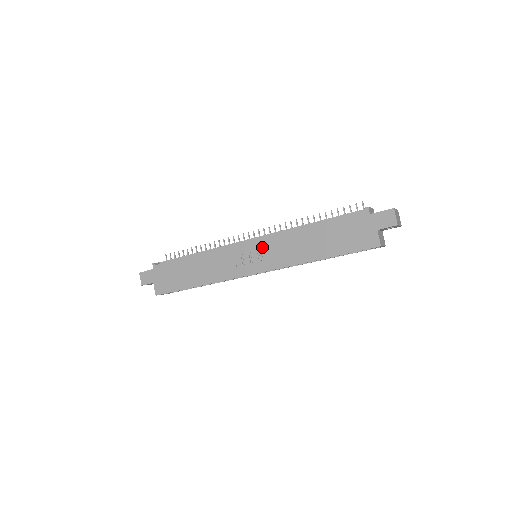
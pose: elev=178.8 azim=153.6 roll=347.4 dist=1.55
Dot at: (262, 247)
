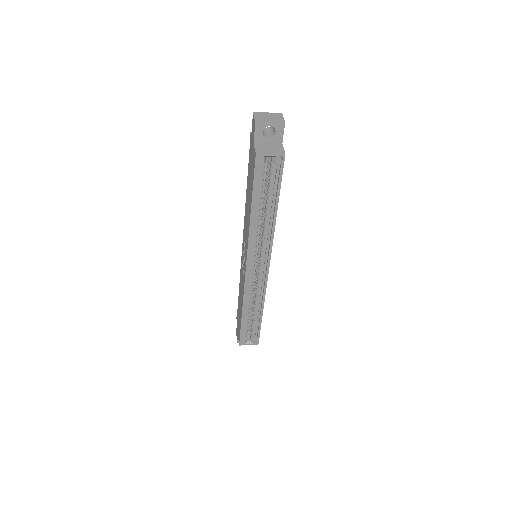
Dot at: (244, 241)
